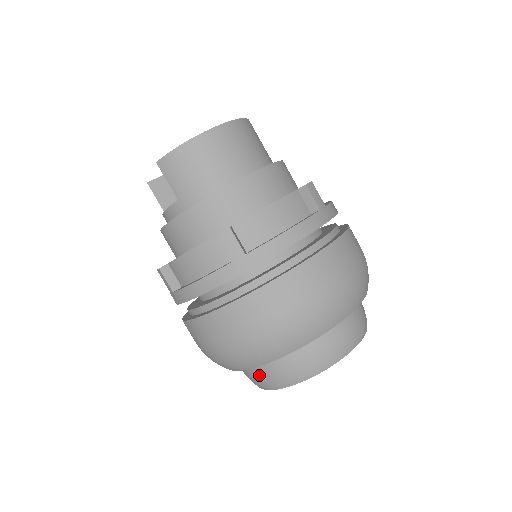
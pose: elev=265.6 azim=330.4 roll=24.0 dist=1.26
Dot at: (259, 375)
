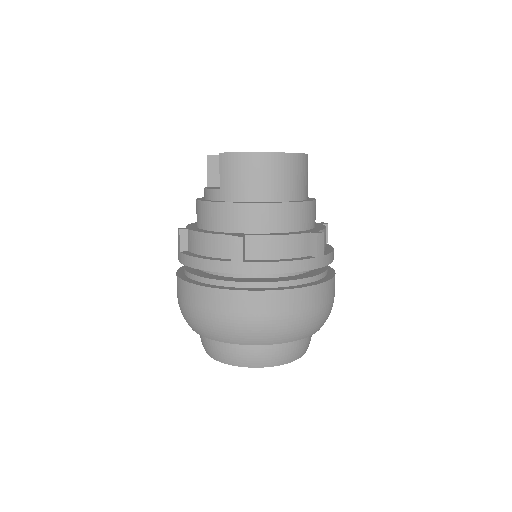
Dot at: (208, 343)
